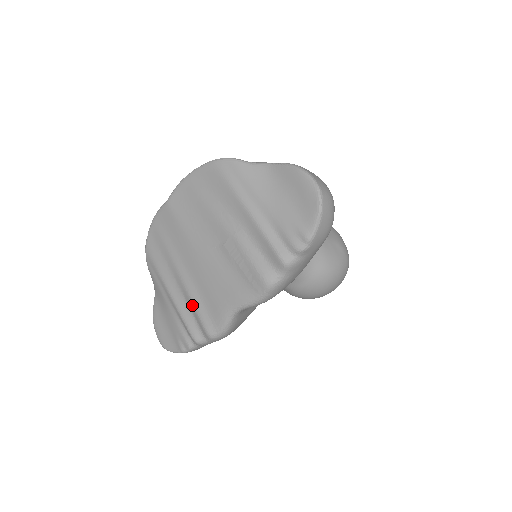
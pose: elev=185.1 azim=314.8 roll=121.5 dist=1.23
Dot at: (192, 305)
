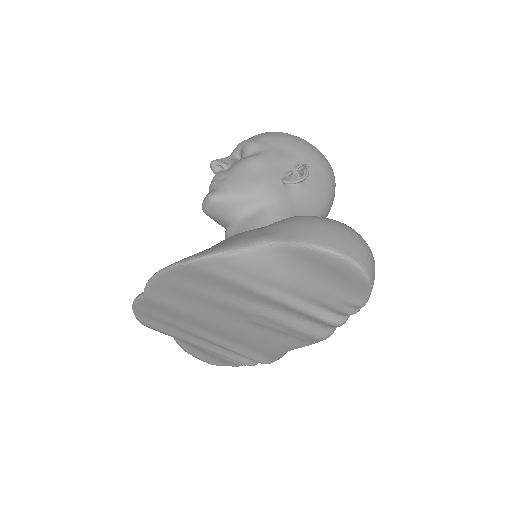
Dot at: (234, 352)
